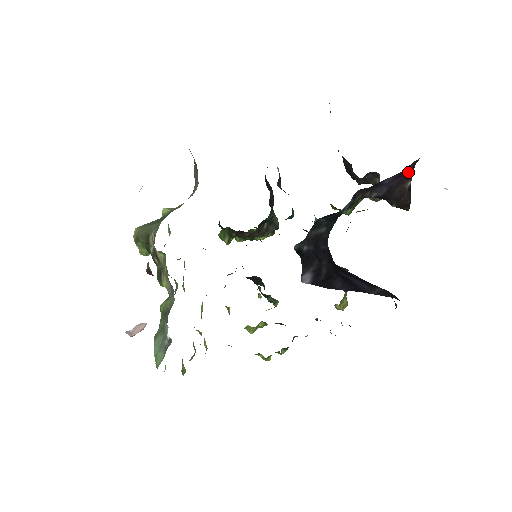
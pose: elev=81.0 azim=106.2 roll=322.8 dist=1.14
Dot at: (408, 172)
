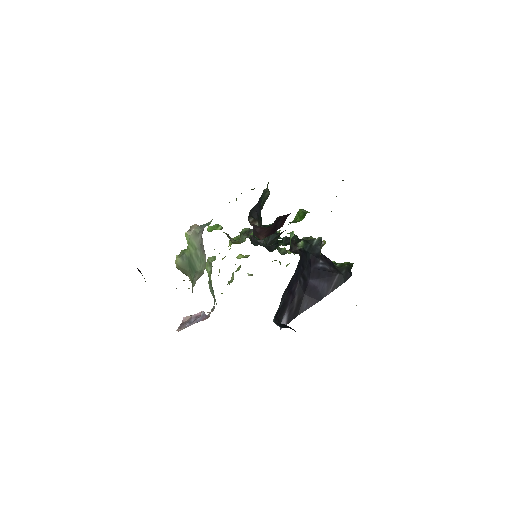
Dot at: occluded
